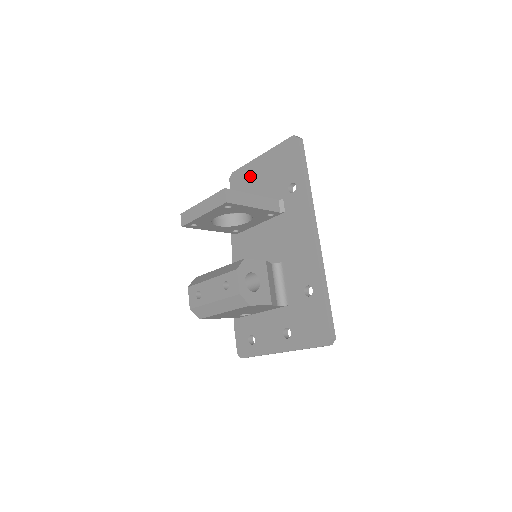
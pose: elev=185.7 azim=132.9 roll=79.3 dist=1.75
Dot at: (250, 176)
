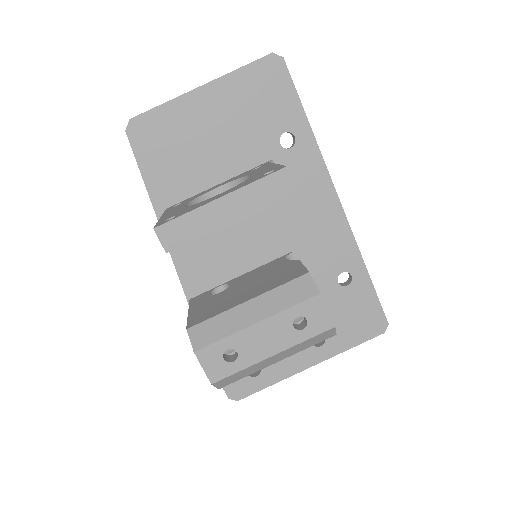
Dot at: (184, 124)
